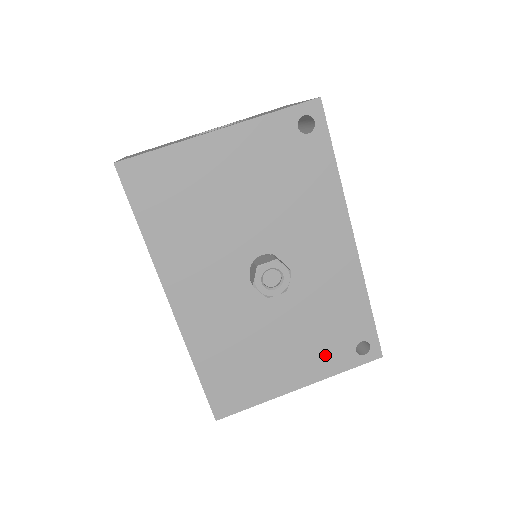
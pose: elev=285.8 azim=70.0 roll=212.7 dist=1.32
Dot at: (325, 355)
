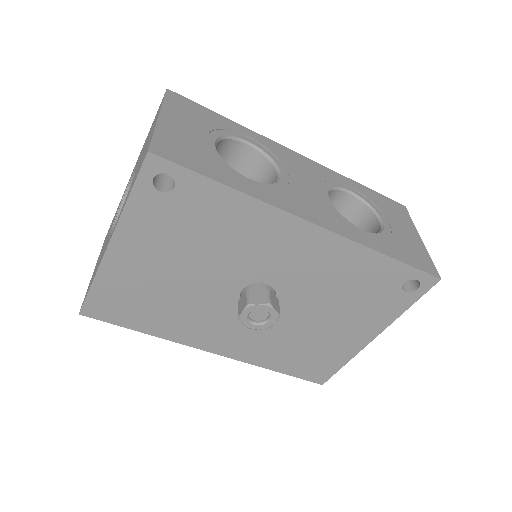
Dot at: (375, 310)
